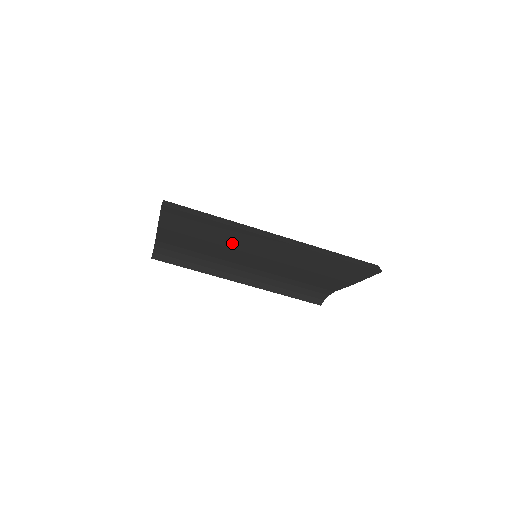
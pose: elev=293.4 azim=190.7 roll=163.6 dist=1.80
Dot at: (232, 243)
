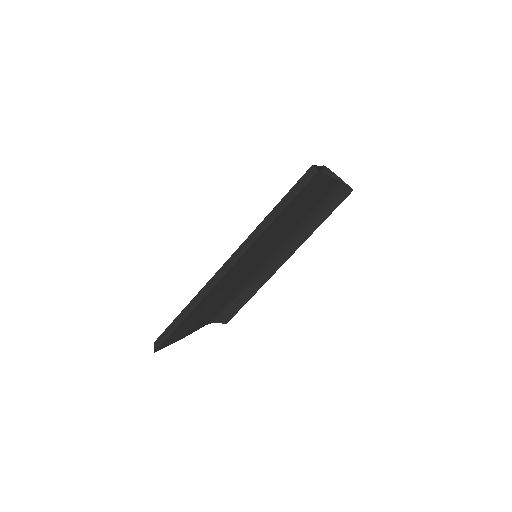
Dot at: (224, 290)
